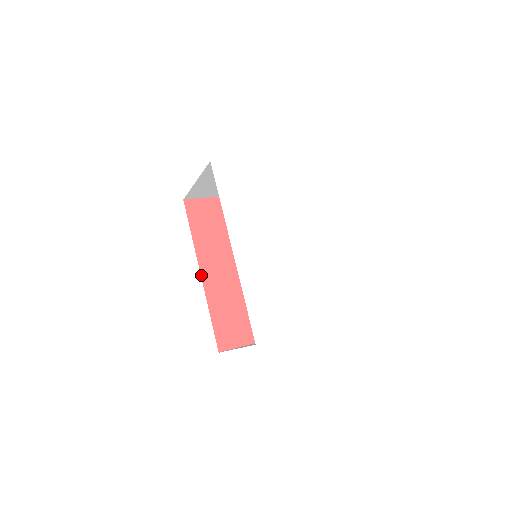
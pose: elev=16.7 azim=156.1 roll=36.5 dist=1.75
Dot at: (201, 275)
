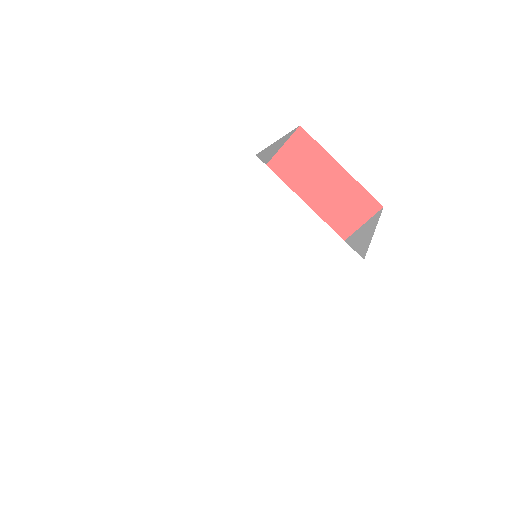
Dot at: occluded
